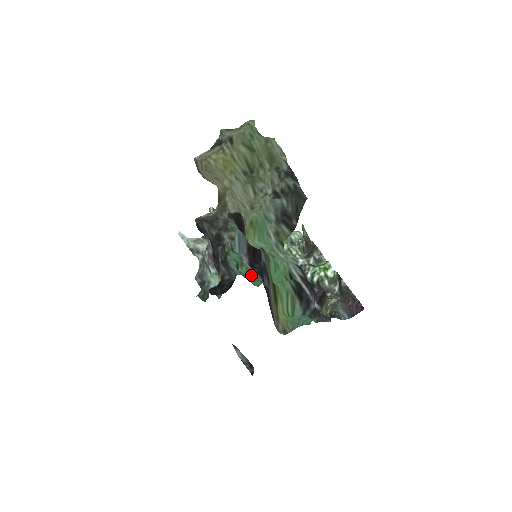
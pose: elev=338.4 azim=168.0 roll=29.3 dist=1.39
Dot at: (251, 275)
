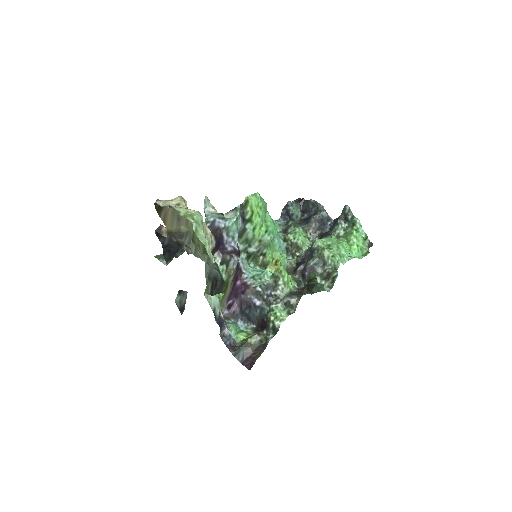
Dot at: (250, 260)
